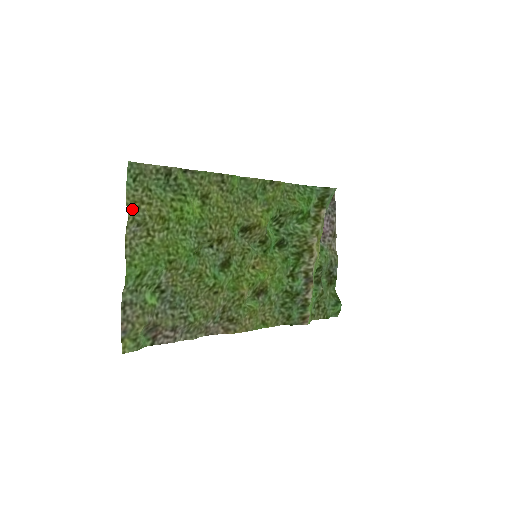
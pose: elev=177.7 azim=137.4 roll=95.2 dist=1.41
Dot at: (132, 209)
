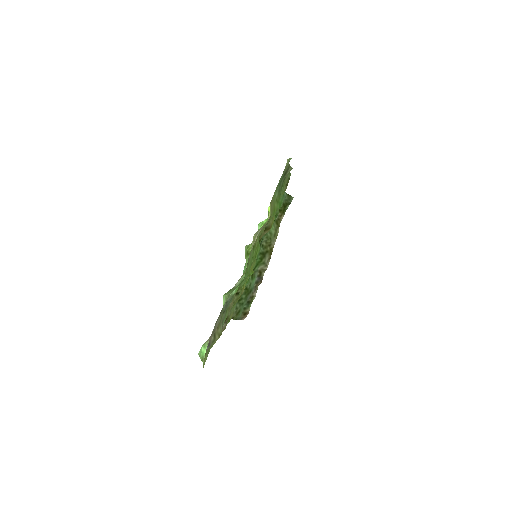
Dot at: (270, 210)
